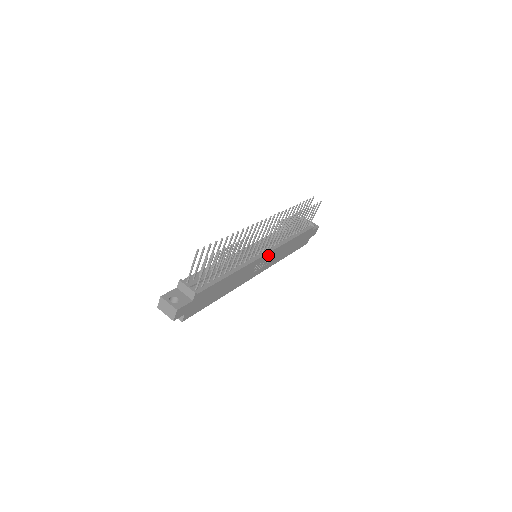
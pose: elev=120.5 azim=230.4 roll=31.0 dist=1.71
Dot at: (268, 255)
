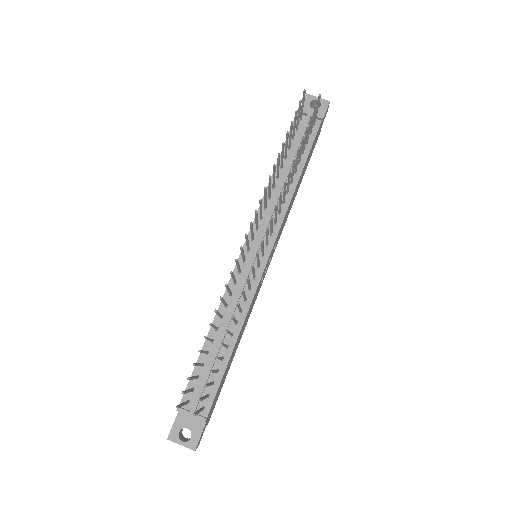
Dot at: (272, 249)
